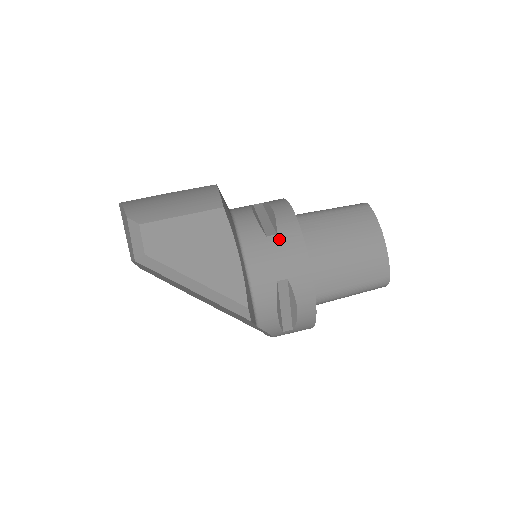
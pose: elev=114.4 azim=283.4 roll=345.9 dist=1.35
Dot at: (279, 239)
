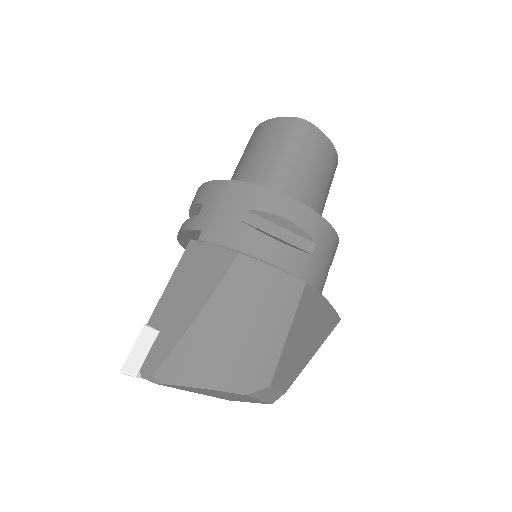
Dot at: (320, 246)
